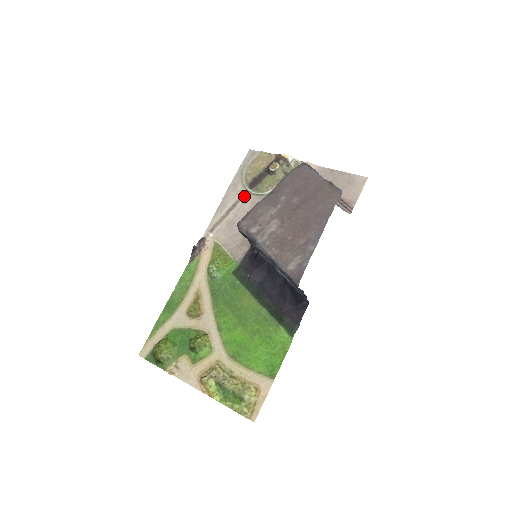
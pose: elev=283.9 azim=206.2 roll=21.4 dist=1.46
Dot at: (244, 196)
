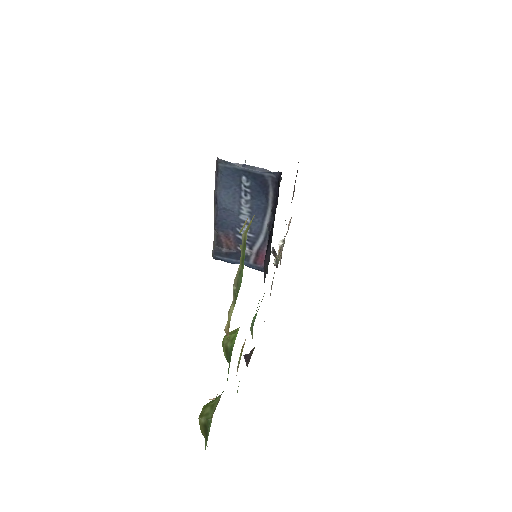
Dot at: occluded
